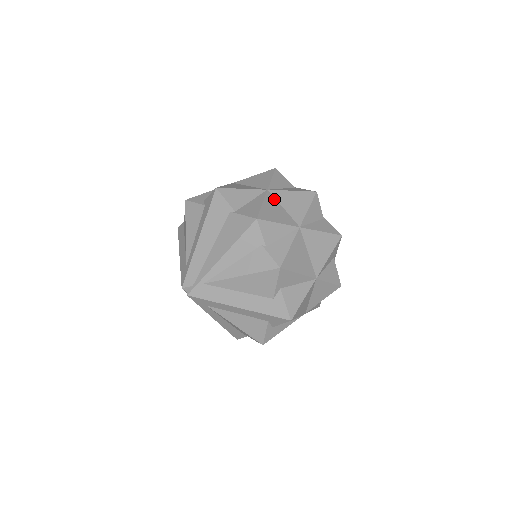
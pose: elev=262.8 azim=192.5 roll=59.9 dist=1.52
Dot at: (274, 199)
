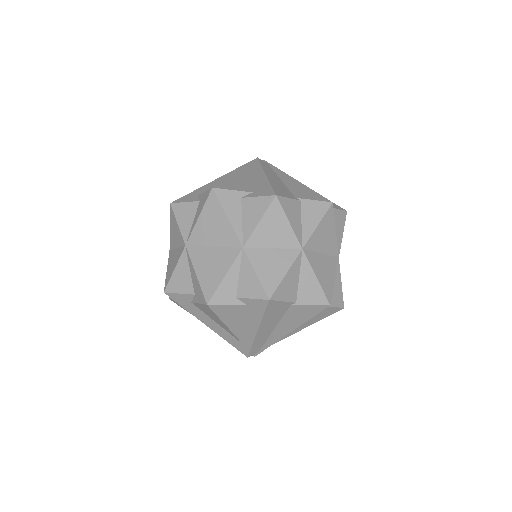
Dot at: (313, 254)
